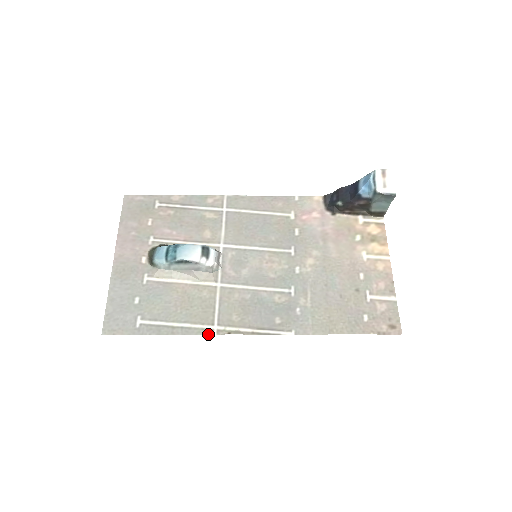
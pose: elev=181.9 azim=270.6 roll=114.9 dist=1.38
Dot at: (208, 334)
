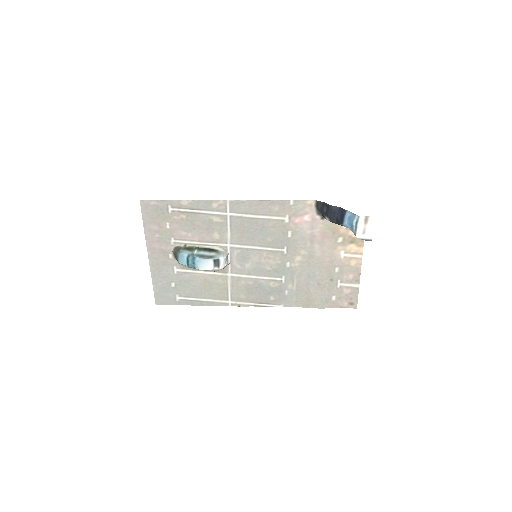
Dot at: occluded
